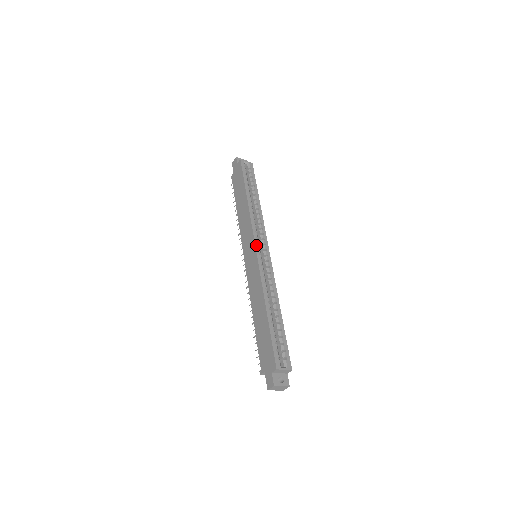
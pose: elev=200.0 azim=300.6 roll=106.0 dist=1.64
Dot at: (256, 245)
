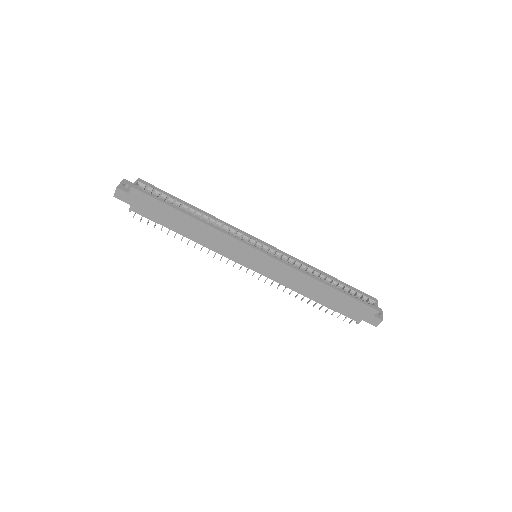
Dot at: (258, 249)
